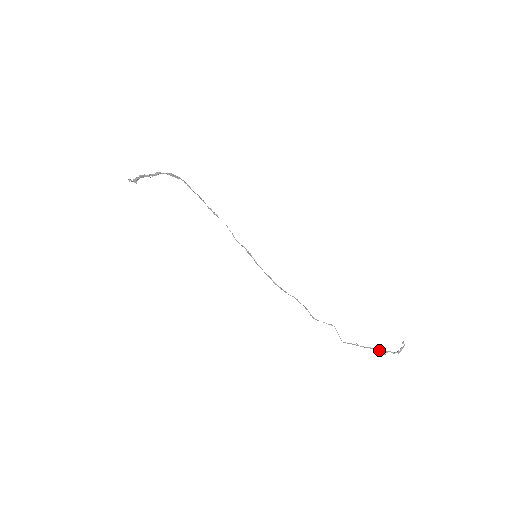
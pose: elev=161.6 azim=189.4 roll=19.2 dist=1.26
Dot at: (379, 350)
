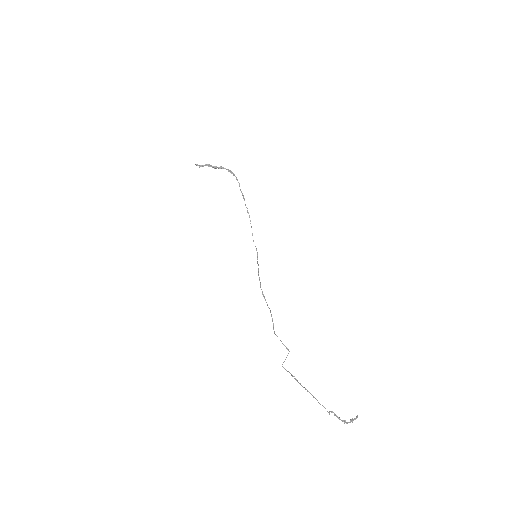
Dot at: (317, 400)
